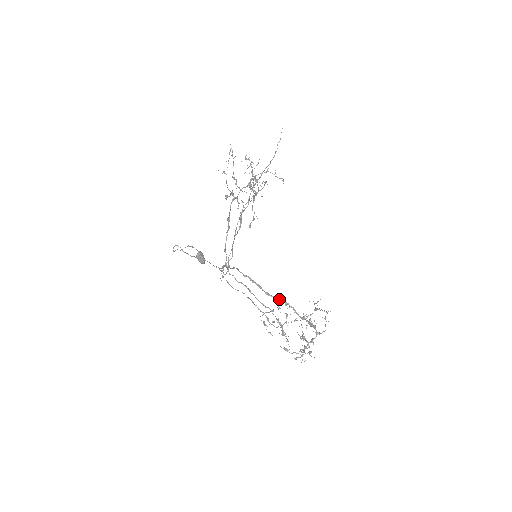
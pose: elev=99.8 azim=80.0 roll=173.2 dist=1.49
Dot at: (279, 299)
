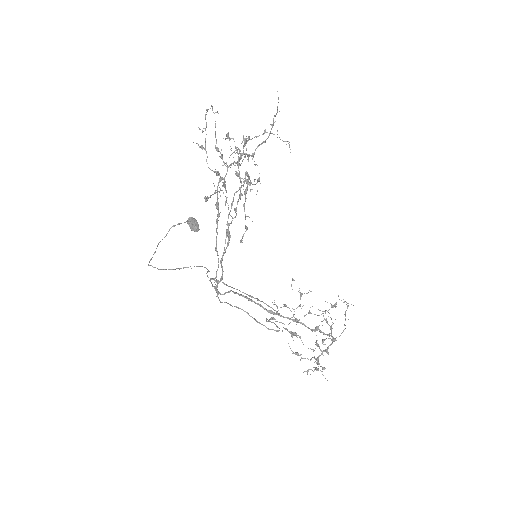
Dot at: occluded
